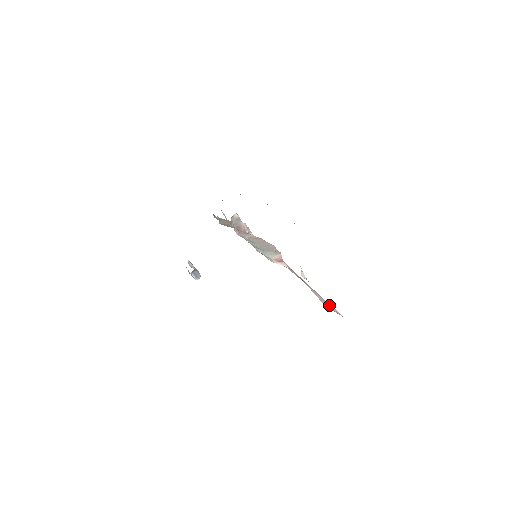
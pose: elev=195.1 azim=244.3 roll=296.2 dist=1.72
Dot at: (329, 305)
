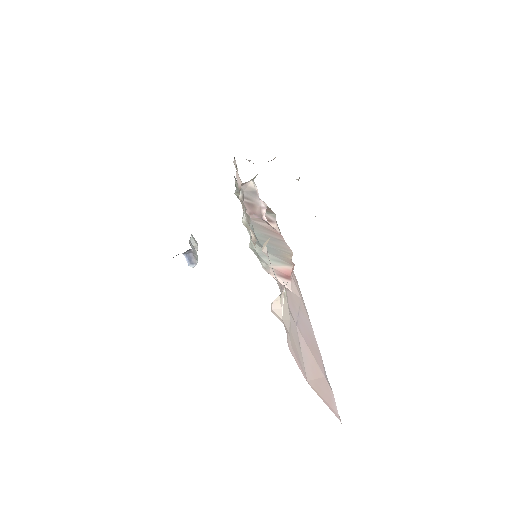
Dot at: (324, 383)
